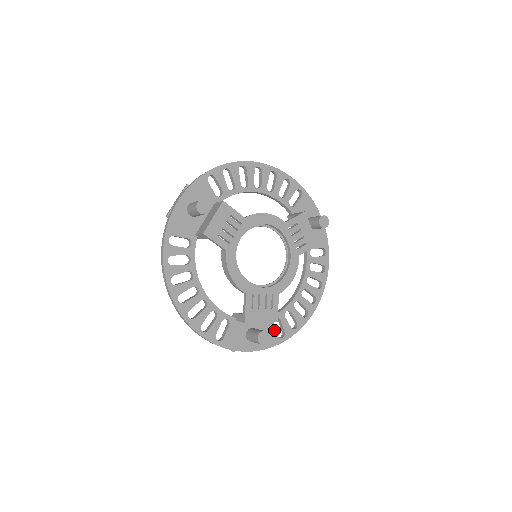
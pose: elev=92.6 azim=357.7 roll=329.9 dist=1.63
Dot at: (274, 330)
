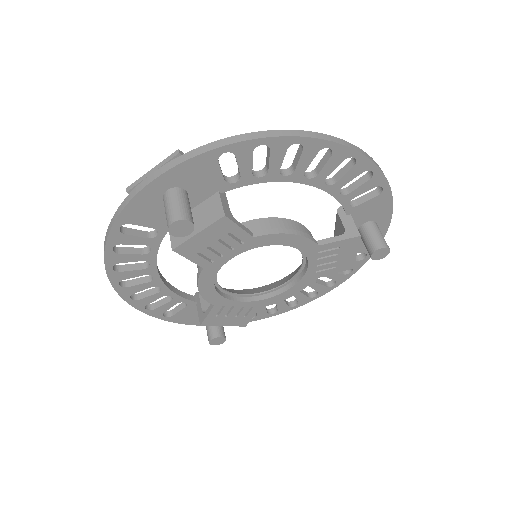
Dot at: occluded
